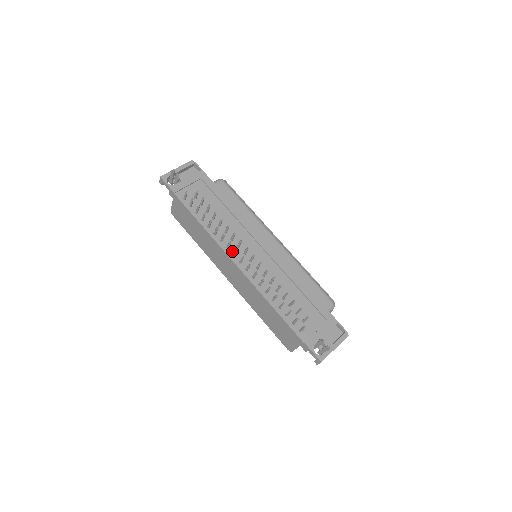
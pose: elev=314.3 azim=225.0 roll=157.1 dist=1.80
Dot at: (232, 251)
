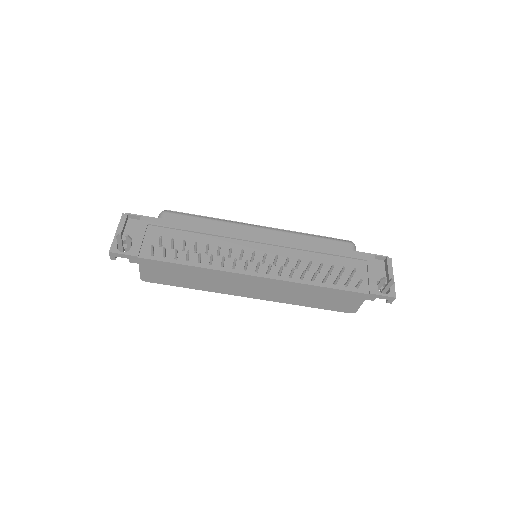
Dot at: (240, 267)
